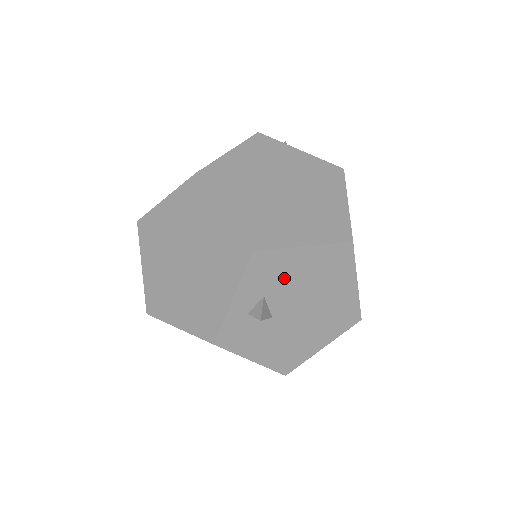
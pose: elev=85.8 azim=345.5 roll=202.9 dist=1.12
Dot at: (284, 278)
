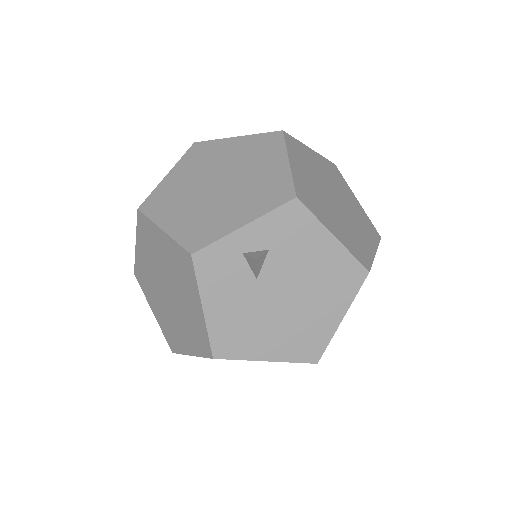
Dot at: (297, 249)
